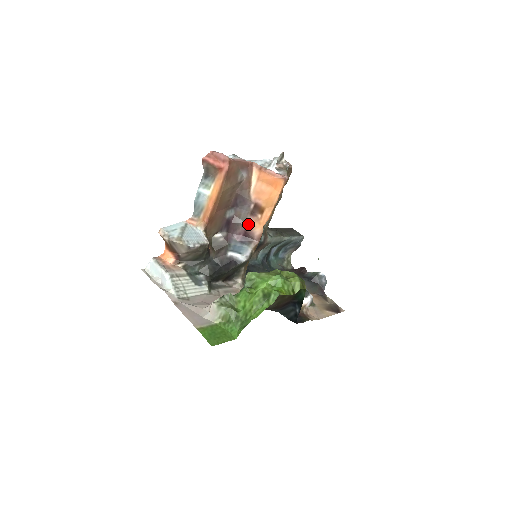
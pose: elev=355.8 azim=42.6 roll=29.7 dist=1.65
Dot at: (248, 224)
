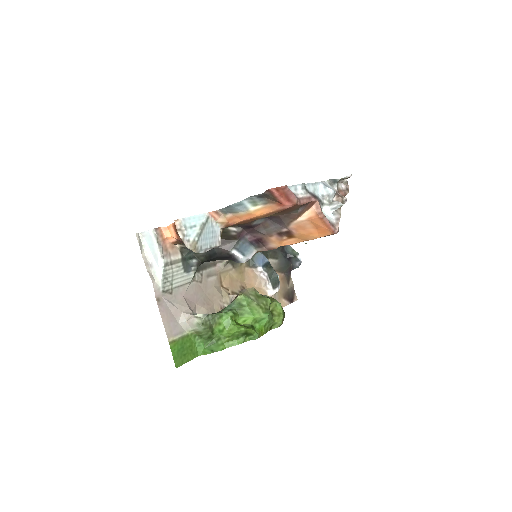
Dot at: (269, 237)
